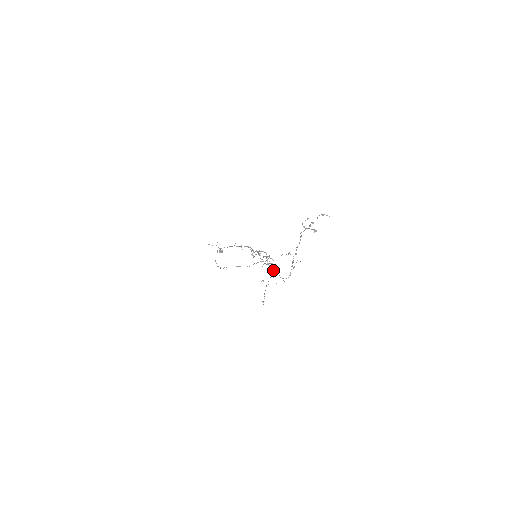
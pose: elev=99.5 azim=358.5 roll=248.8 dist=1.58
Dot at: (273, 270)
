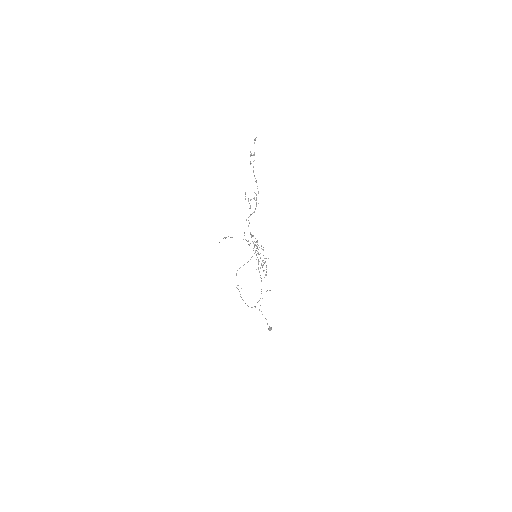
Dot at: (256, 246)
